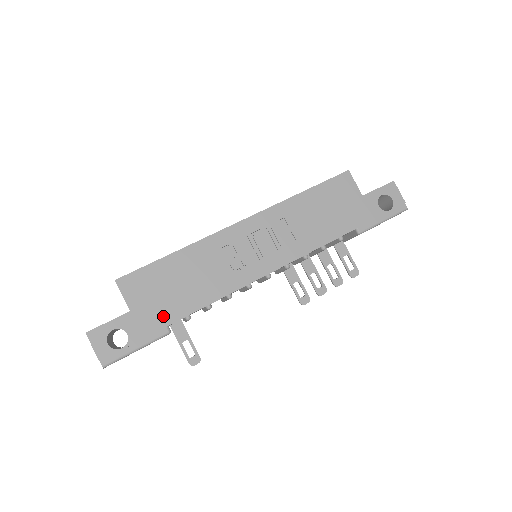
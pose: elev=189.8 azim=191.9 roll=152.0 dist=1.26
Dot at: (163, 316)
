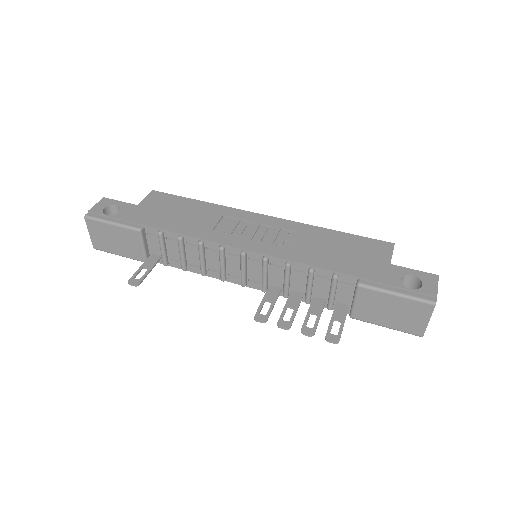
Dot at: (149, 219)
